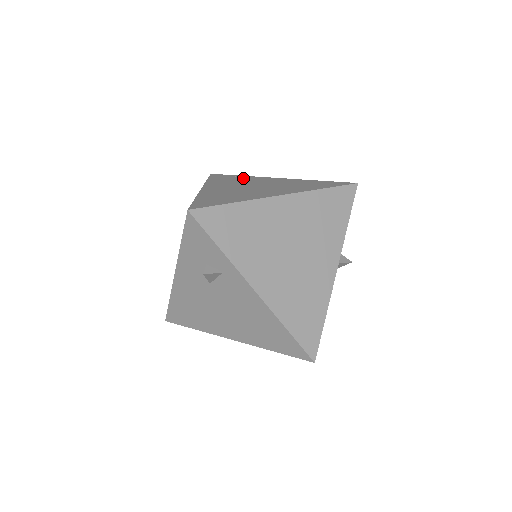
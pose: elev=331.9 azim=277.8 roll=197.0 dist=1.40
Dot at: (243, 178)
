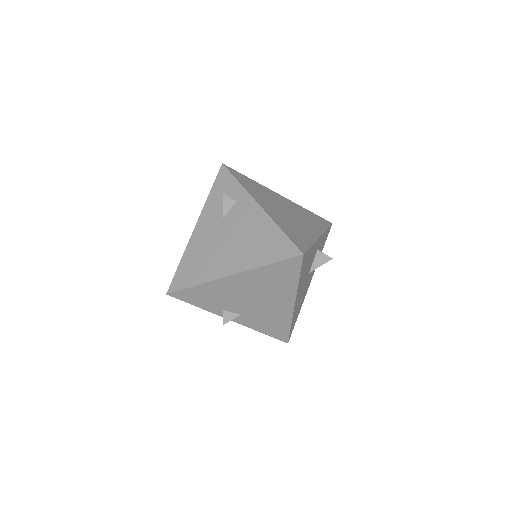
Dot at: occluded
